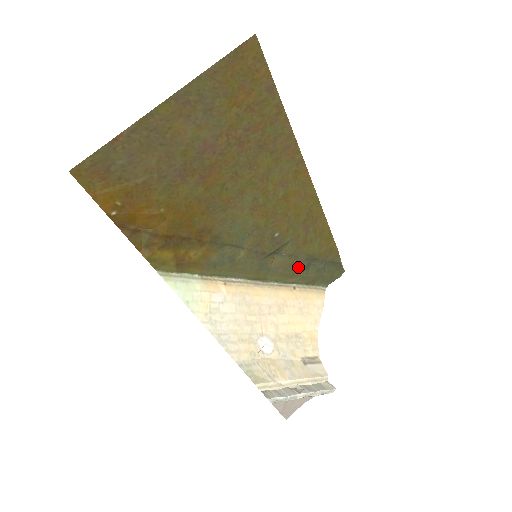
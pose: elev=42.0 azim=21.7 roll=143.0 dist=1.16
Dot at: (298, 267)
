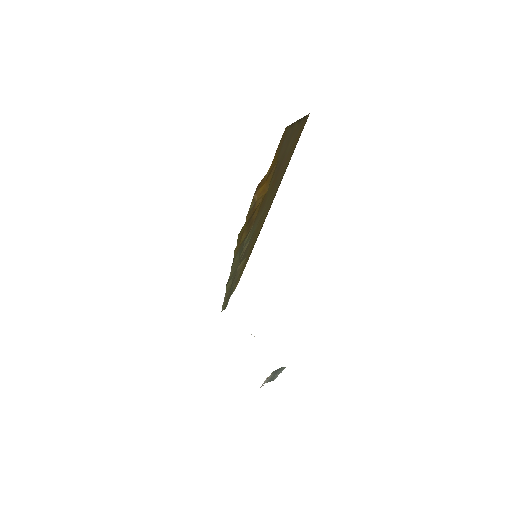
Dot at: (232, 285)
